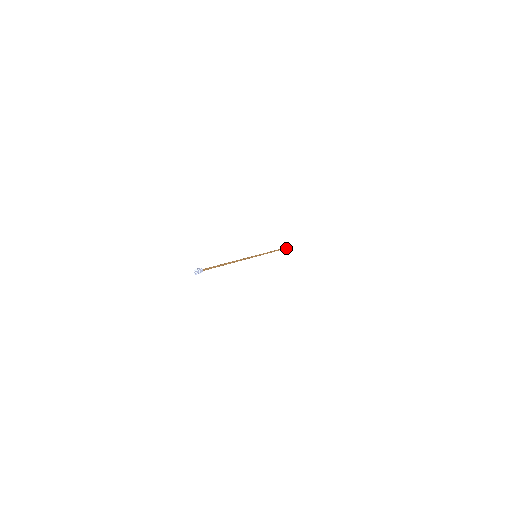
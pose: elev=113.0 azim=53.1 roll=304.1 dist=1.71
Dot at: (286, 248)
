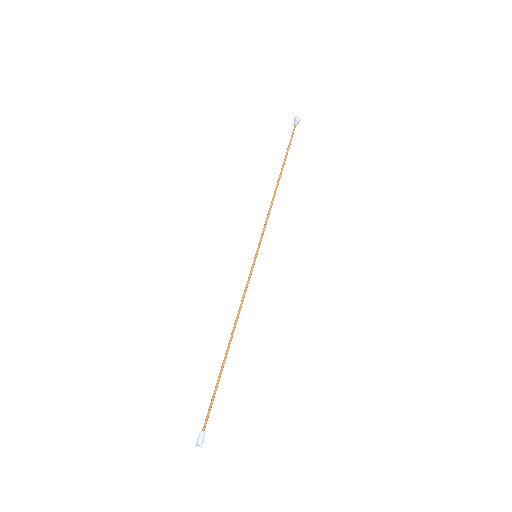
Dot at: (292, 135)
